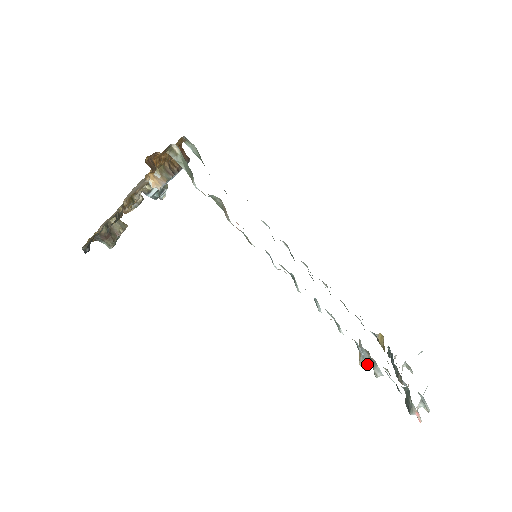
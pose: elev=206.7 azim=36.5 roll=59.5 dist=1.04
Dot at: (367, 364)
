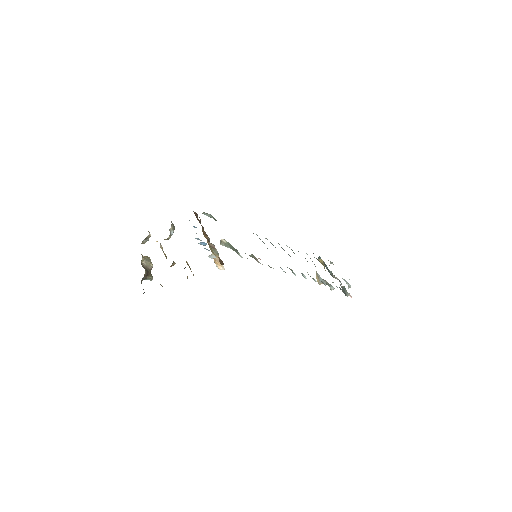
Dot at: occluded
